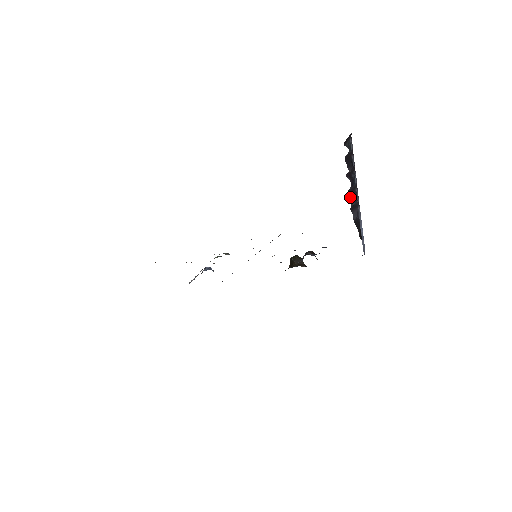
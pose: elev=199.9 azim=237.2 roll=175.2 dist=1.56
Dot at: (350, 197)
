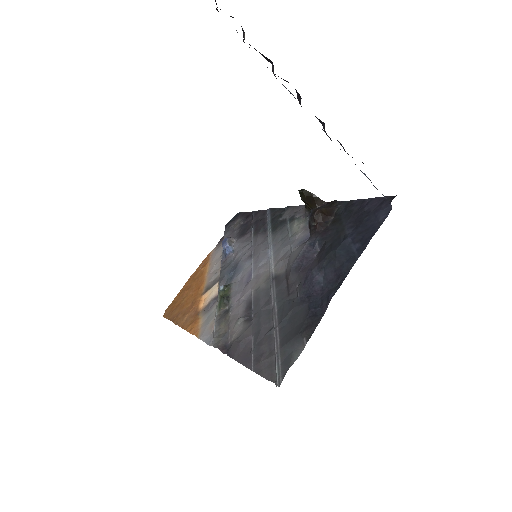
Dot at: occluded
